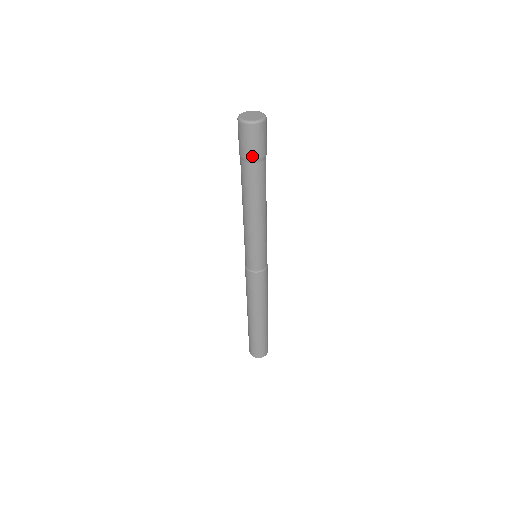
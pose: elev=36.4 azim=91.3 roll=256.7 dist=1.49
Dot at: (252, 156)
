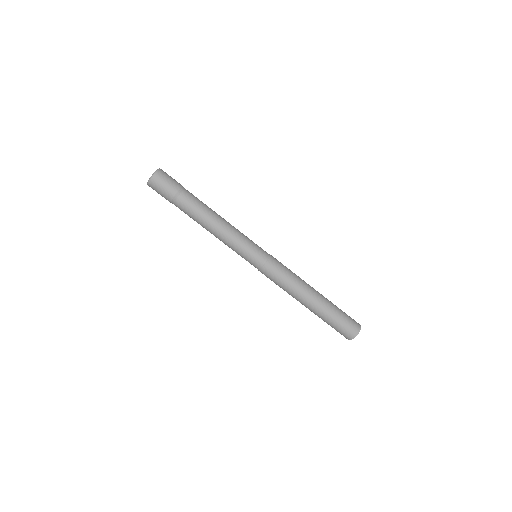
Dot at: (169, 198)
